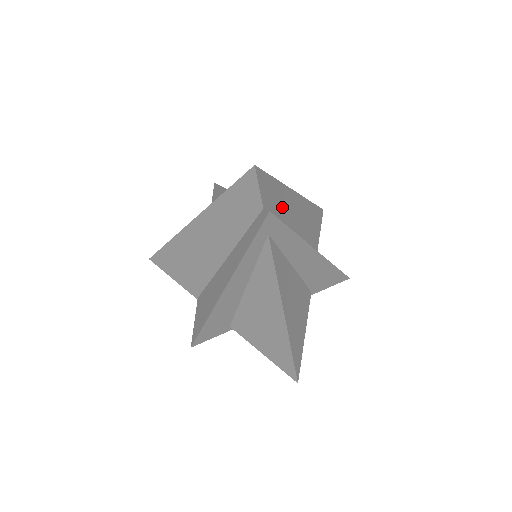
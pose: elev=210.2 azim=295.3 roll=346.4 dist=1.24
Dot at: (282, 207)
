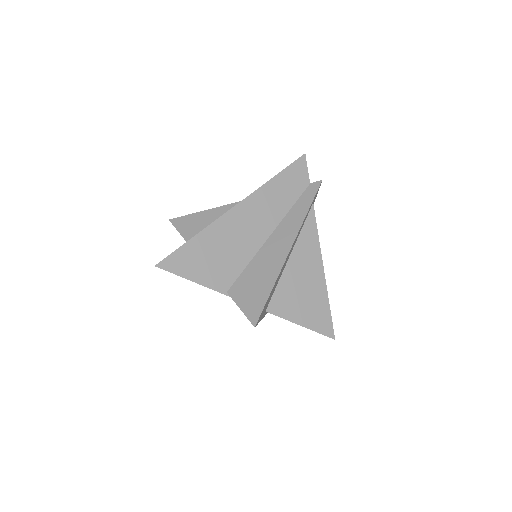
Dot at: occluded
